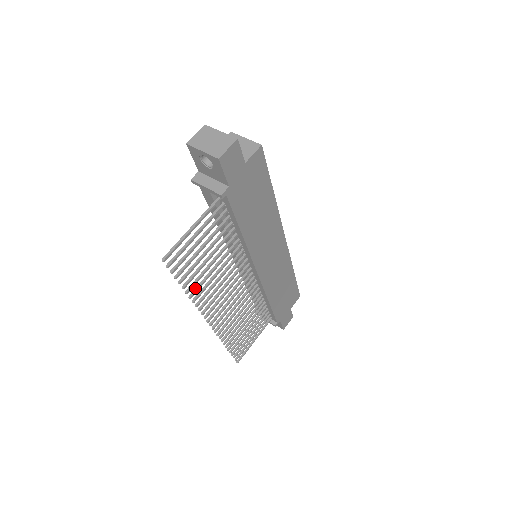
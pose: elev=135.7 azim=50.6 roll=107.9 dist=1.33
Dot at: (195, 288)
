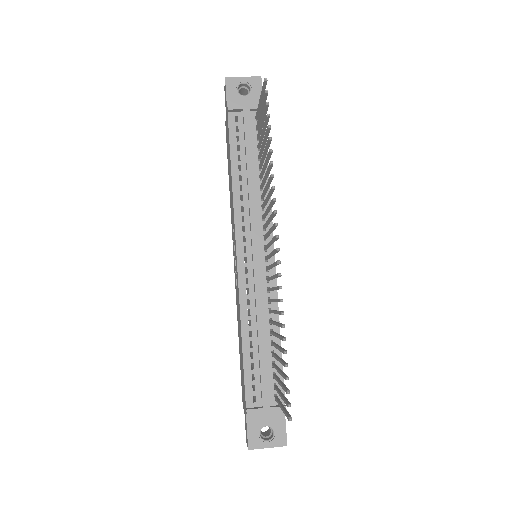
Dot at: (269, 165)
